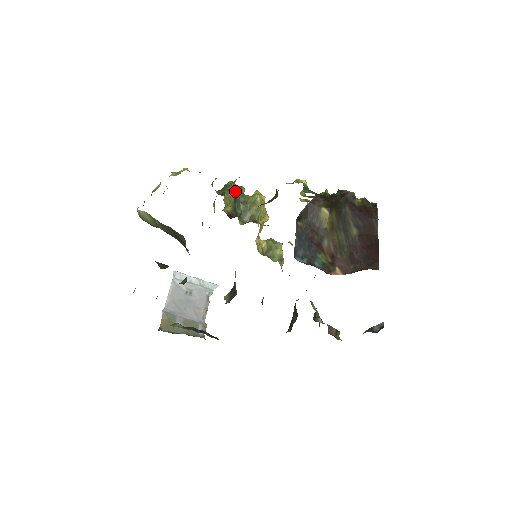
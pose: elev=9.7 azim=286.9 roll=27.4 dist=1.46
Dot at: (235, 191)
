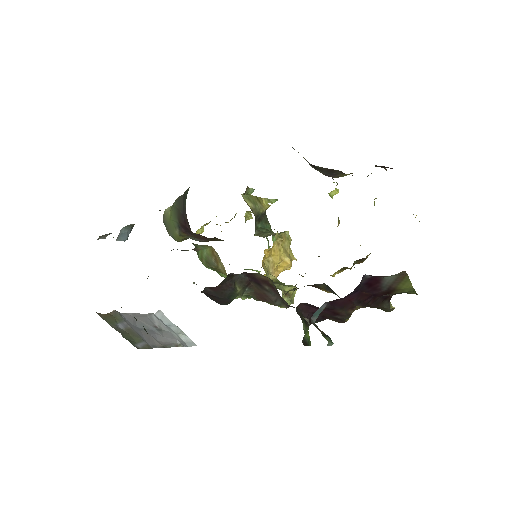
Dot at: (264, 208)
